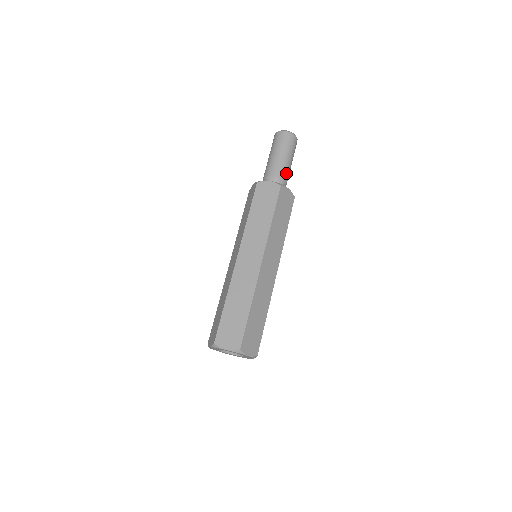
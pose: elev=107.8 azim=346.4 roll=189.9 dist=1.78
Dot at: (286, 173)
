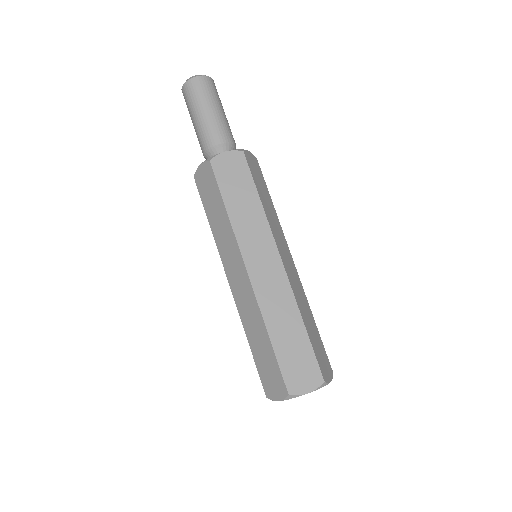
Dot at: (216, 132)
